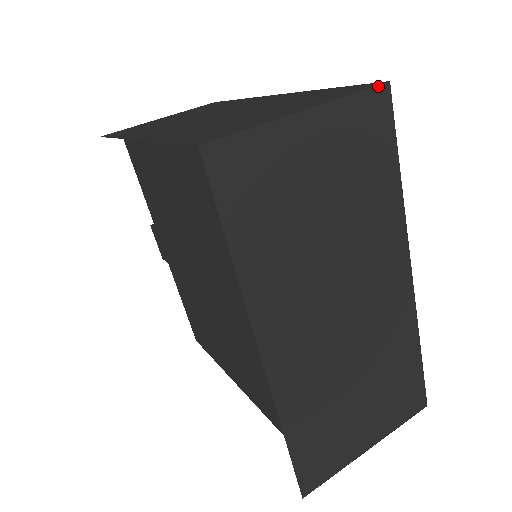
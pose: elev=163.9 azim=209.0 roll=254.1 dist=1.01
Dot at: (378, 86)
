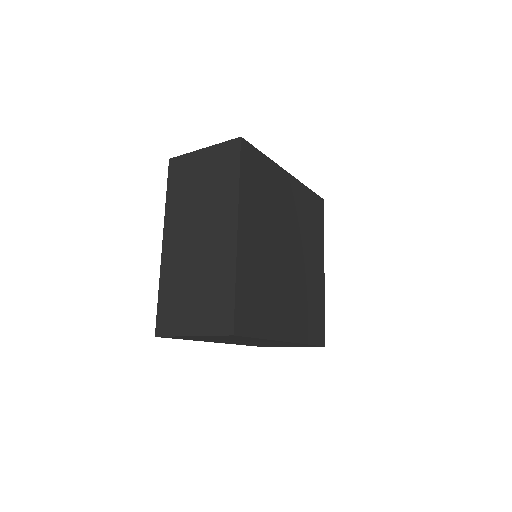
Dot at: (227, 335)
